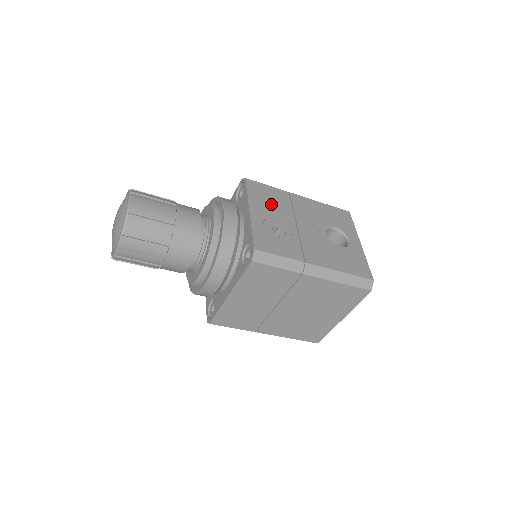
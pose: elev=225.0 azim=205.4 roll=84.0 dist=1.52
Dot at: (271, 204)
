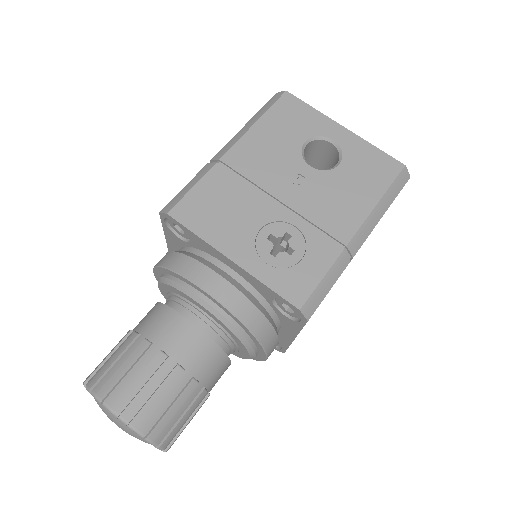
Dot at: (231, 212)
